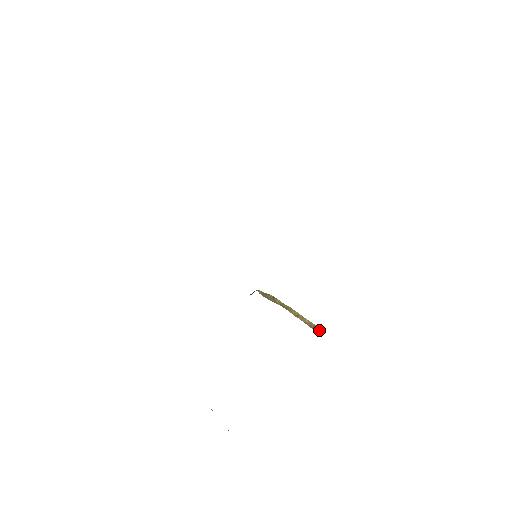
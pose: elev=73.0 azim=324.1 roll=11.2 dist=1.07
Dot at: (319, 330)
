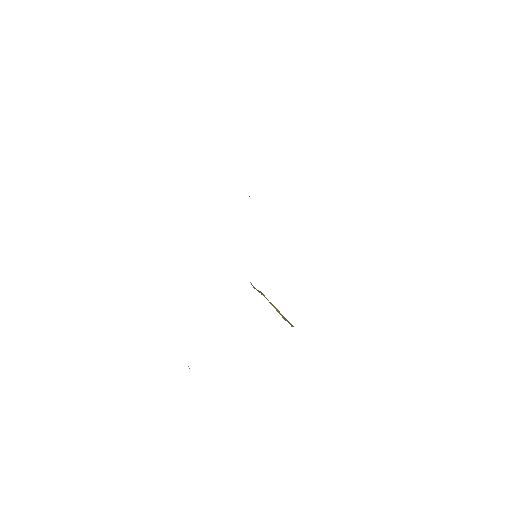
Dot at: (291, 325)
